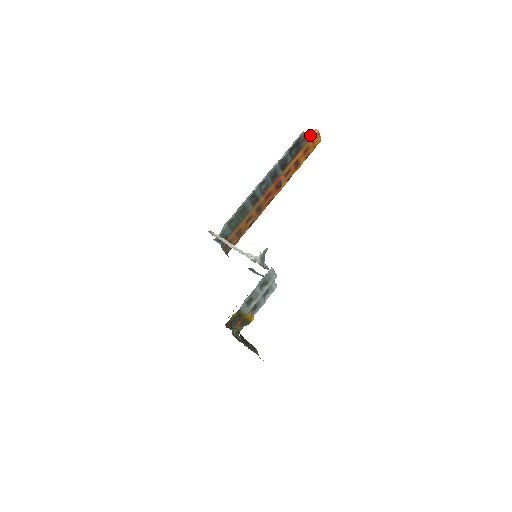
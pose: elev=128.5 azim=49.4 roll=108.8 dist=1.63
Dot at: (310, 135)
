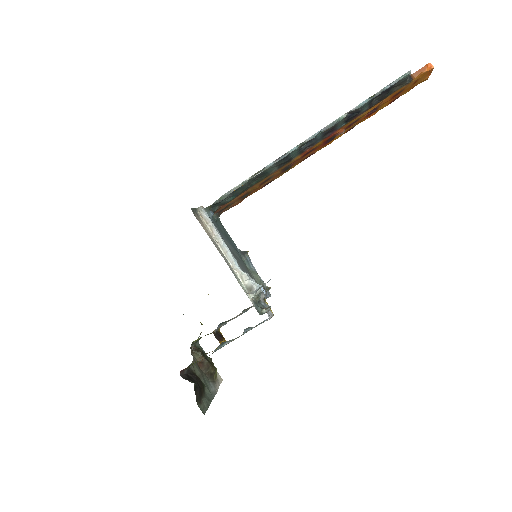
Dot at: (416, 71)
